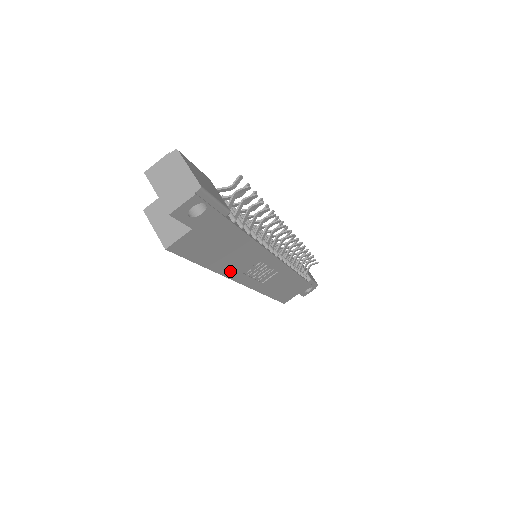
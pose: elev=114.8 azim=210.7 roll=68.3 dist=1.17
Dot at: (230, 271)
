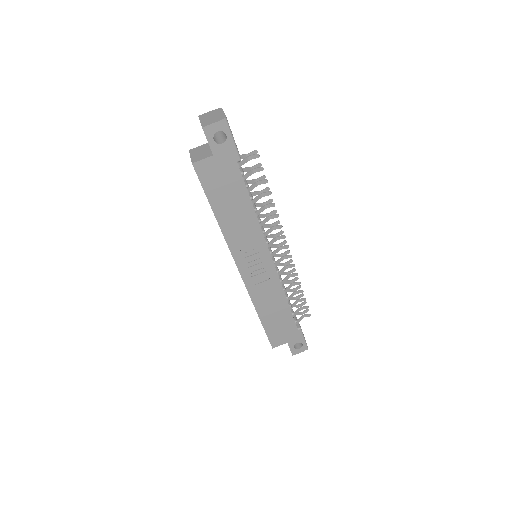
Dot at: (231, 237)
